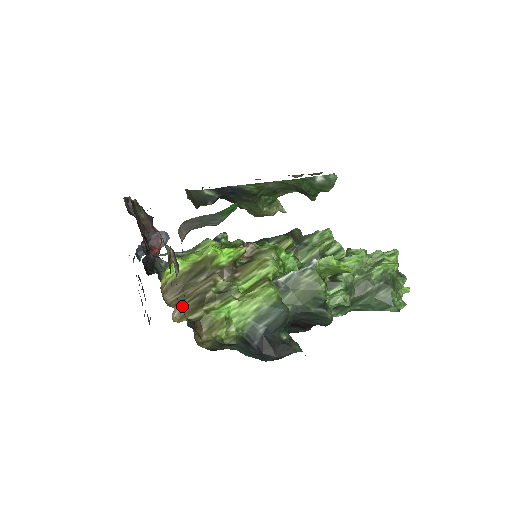
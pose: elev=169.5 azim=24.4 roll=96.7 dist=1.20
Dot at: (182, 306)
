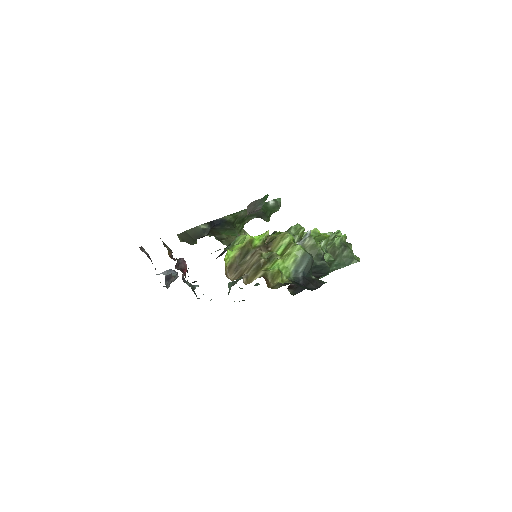
Dot at: (246, 275)
